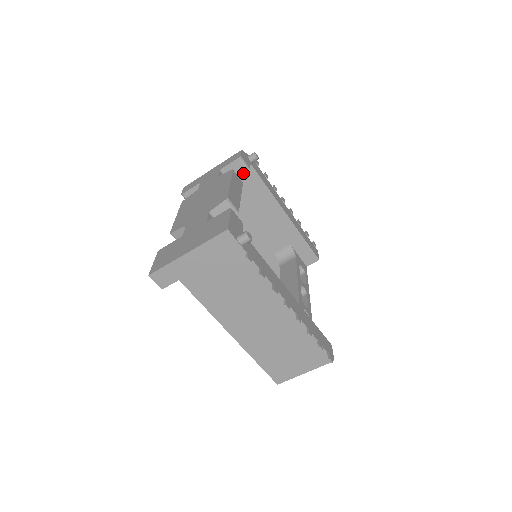
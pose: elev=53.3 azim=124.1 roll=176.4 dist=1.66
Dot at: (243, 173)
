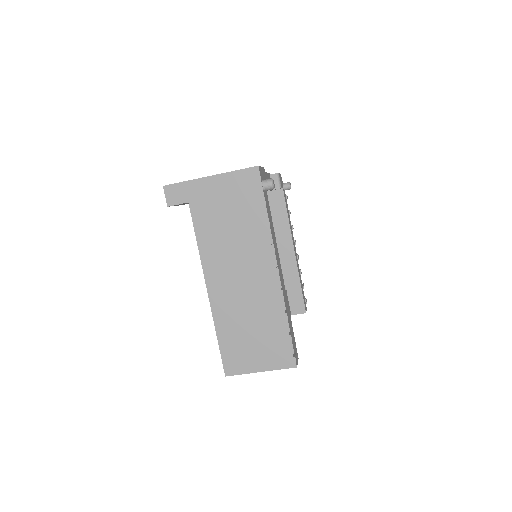
Dot at: (274, 189)
